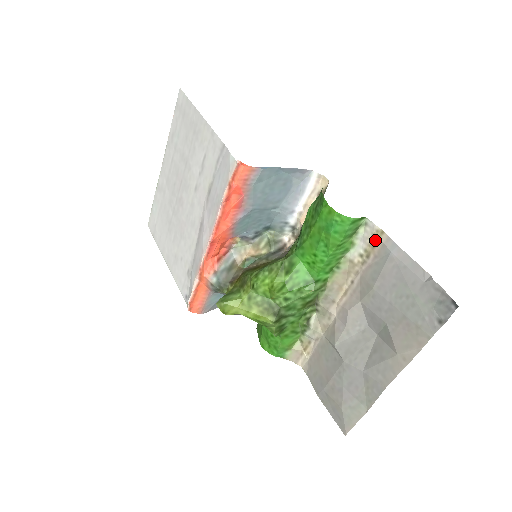
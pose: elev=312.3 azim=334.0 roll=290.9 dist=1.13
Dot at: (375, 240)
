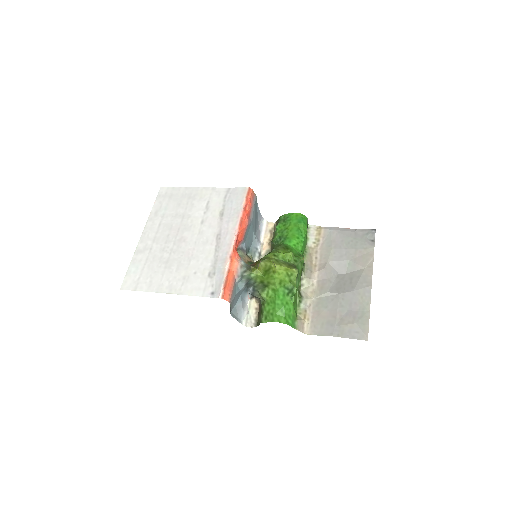
Dot at: (319, 231)
